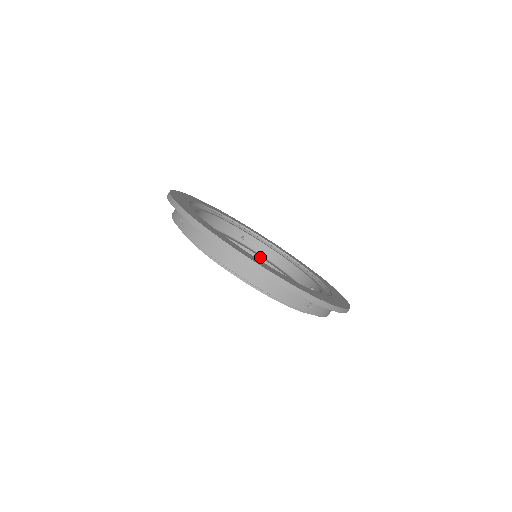
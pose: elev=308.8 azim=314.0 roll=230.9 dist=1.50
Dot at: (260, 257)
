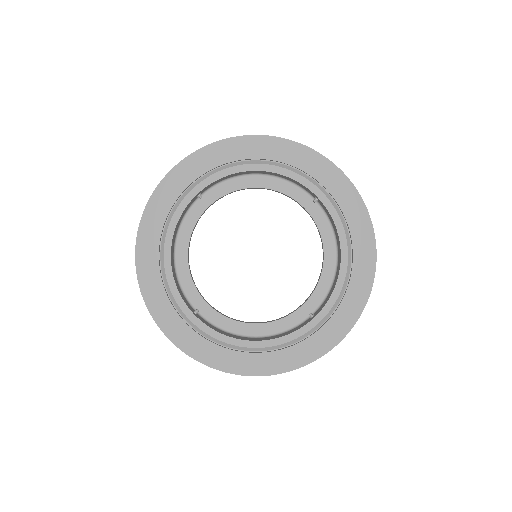
Dot at: occluded
